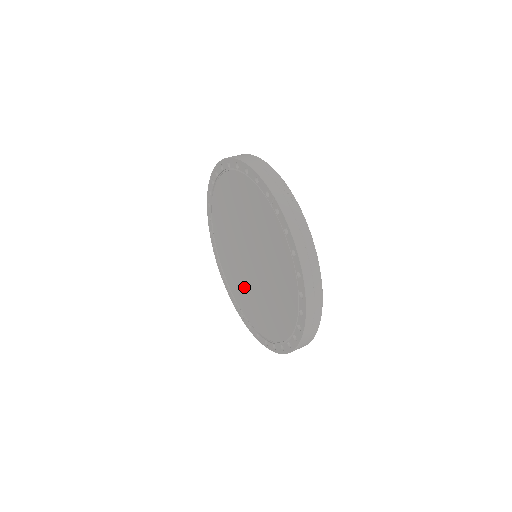
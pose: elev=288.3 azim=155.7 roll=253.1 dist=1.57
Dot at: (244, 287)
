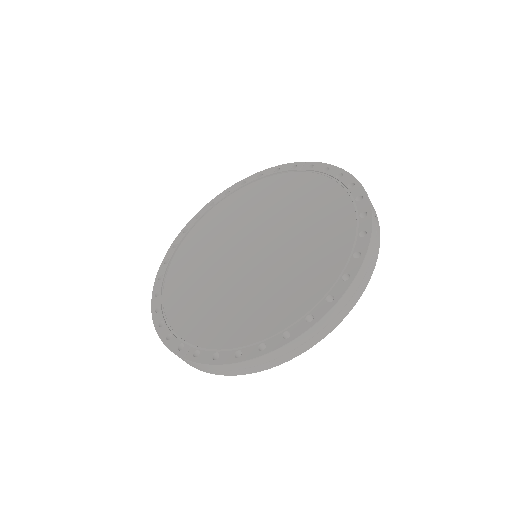
Dot at: (231, 299)
